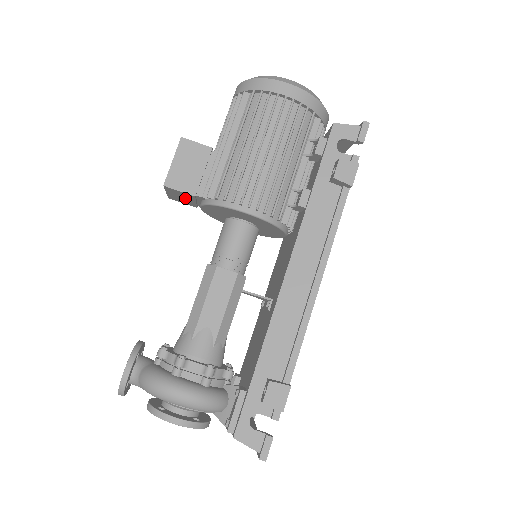
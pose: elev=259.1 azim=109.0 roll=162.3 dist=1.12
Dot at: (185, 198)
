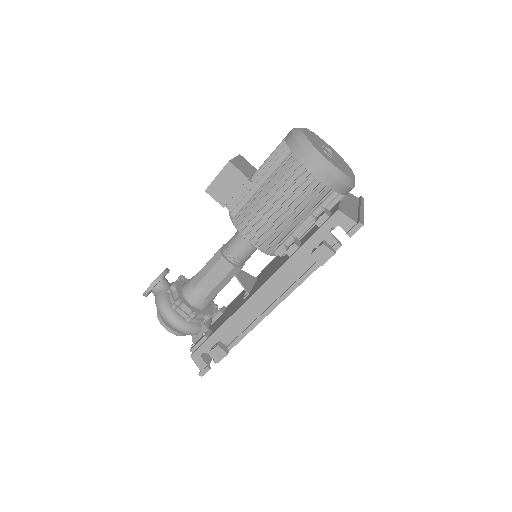
Dot at: occluded
